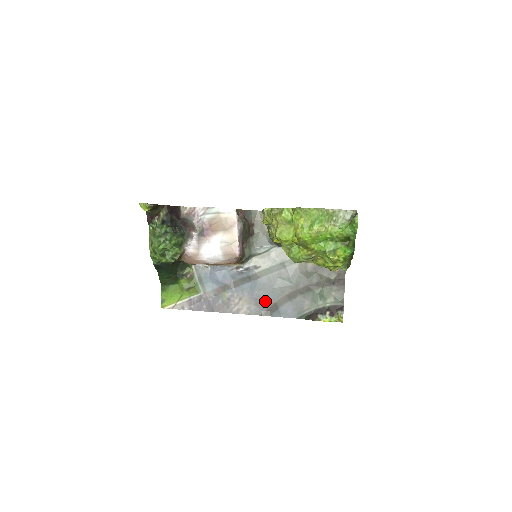
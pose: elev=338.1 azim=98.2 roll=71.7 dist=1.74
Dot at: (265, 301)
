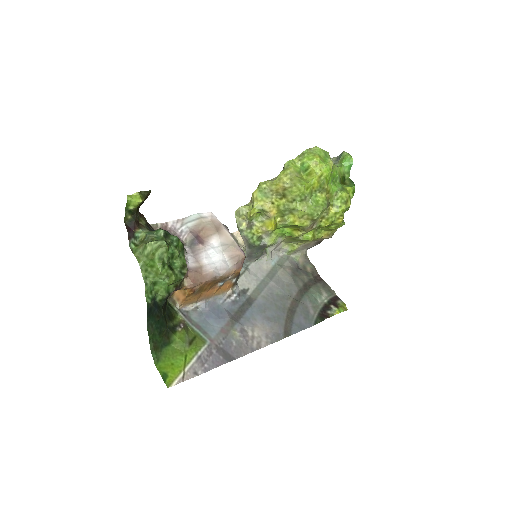
Dot at: (277, 321)
